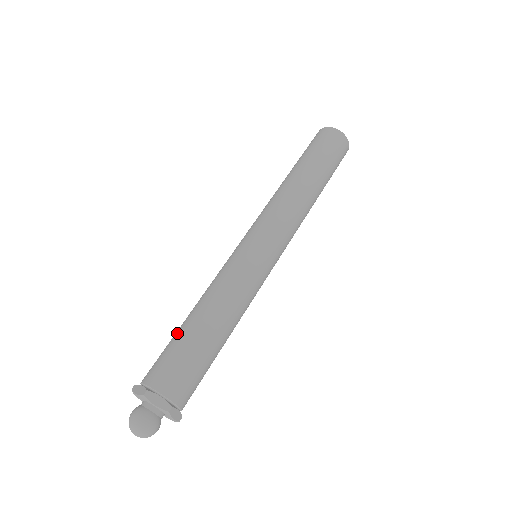
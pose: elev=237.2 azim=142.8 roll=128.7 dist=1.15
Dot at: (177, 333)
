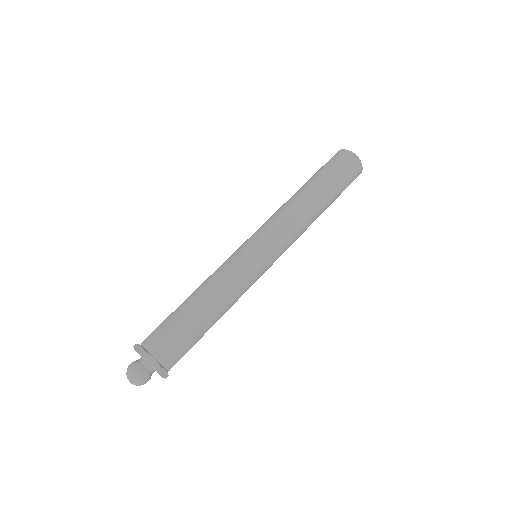
Dot at: (189, 319)
